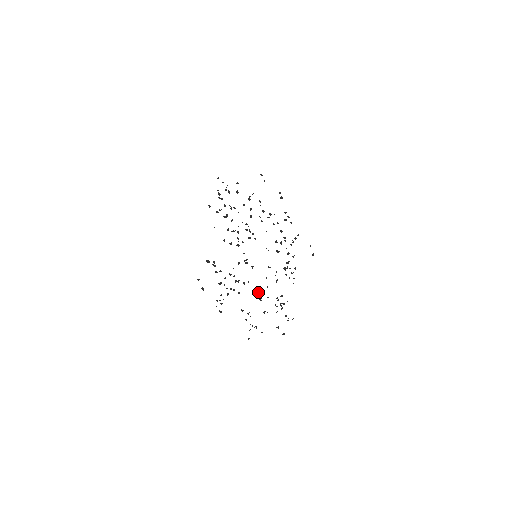
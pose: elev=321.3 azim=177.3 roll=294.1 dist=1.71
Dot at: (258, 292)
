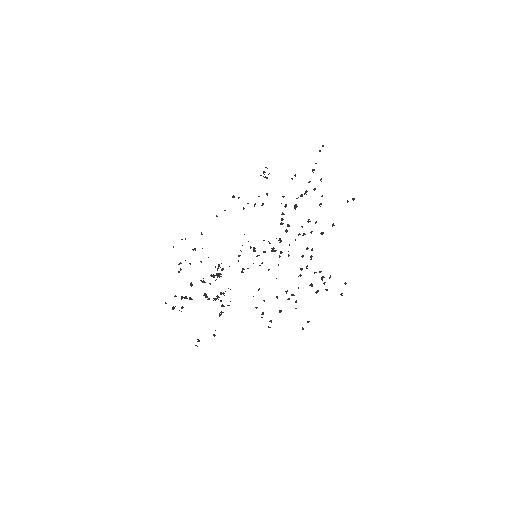
Dot at: occluded
